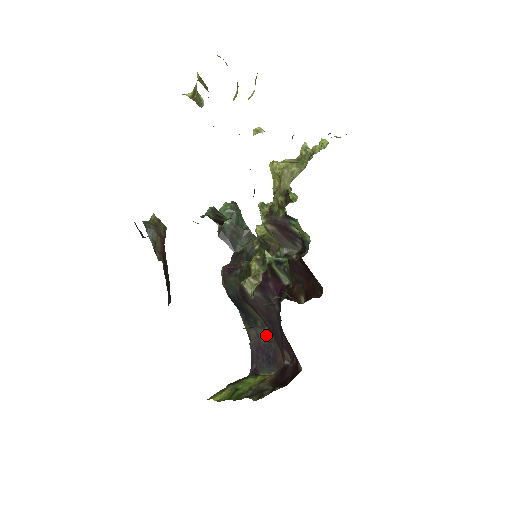
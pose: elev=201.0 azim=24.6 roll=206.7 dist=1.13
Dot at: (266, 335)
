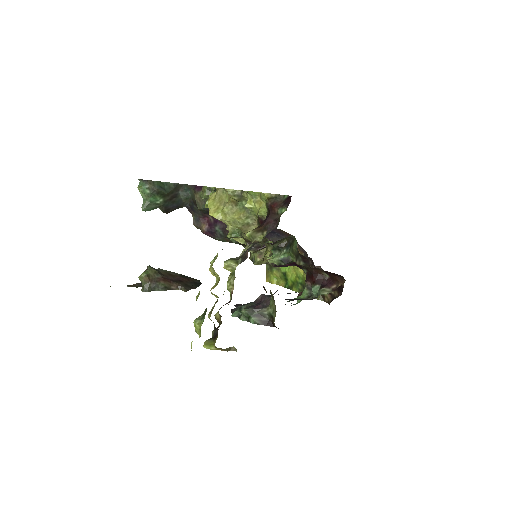
Dot at: occluded
